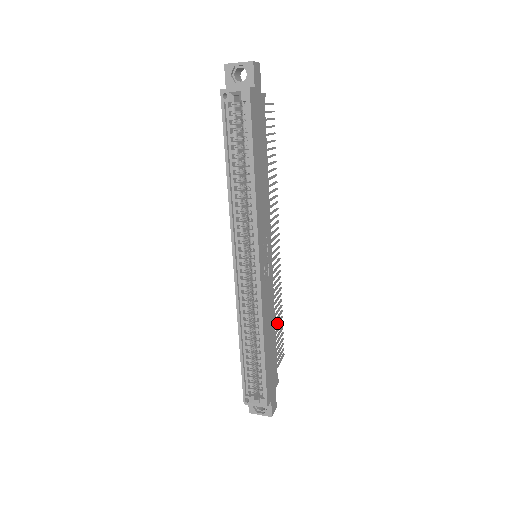
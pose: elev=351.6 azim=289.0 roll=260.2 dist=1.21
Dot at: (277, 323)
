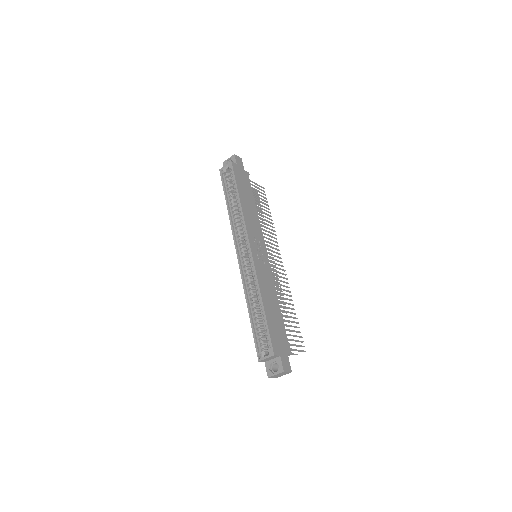
Dot at: (289, 316)
